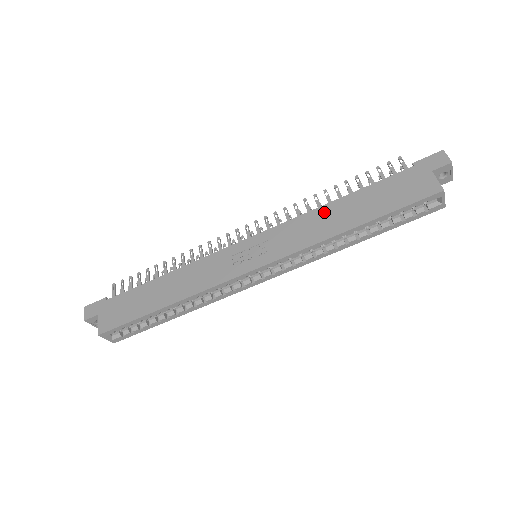
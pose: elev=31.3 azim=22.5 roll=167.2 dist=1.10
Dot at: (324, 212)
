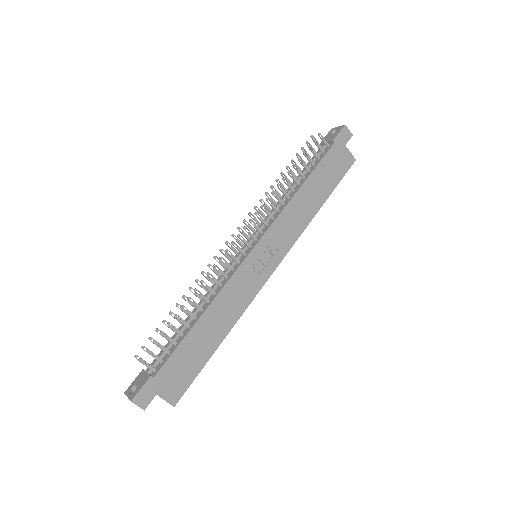
Dot at: (298, 201)
